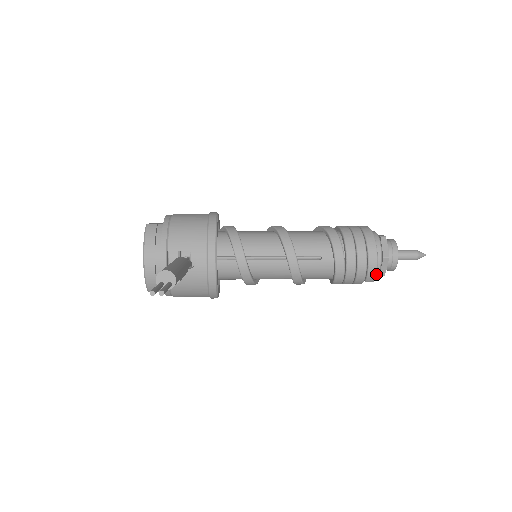
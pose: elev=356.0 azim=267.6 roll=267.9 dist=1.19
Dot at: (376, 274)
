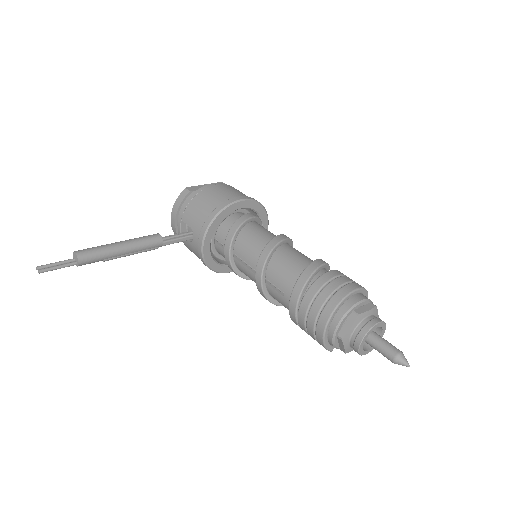
Dot at: (325, 346)
